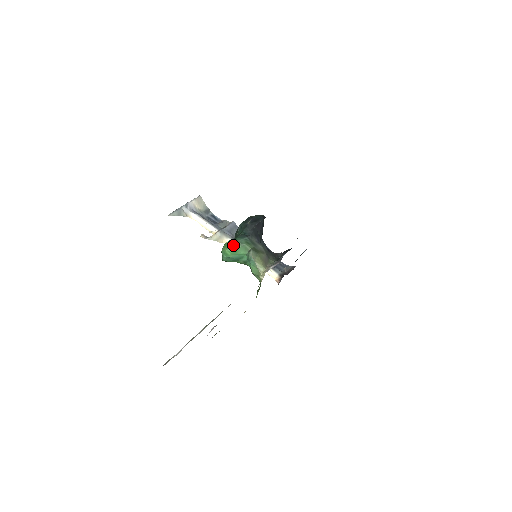
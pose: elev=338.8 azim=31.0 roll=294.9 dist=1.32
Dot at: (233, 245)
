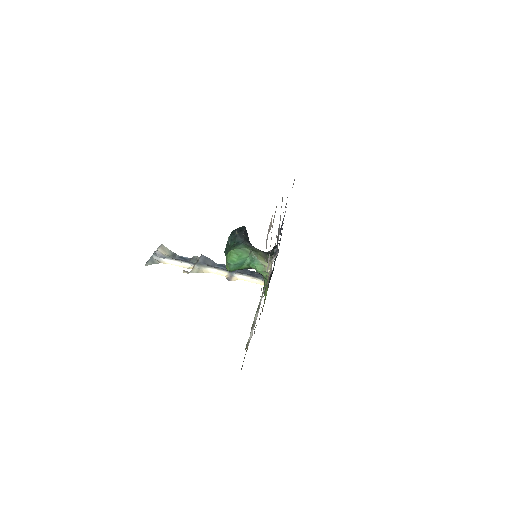
Dot at: (236, 251)
